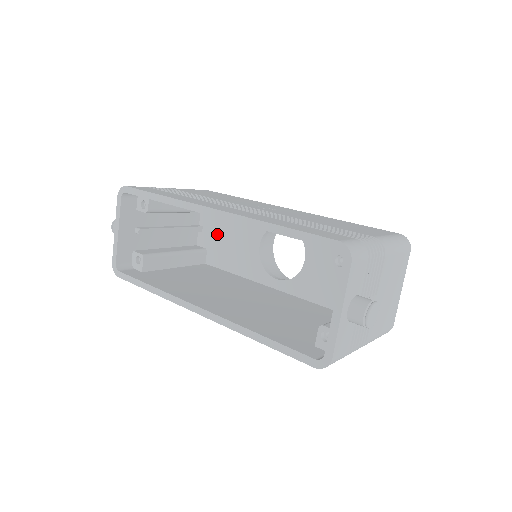
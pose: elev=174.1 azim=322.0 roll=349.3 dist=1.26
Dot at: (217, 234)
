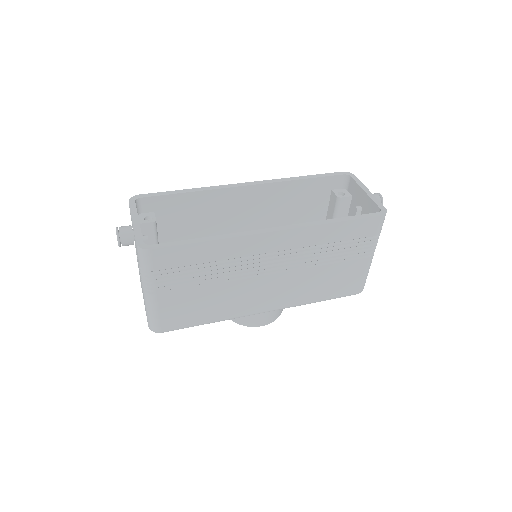
Dot at: occluded
